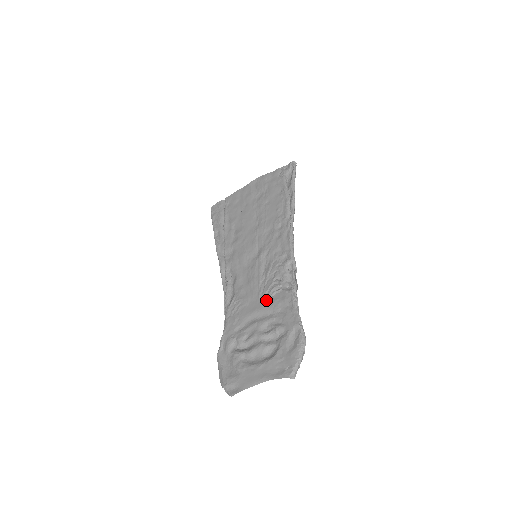
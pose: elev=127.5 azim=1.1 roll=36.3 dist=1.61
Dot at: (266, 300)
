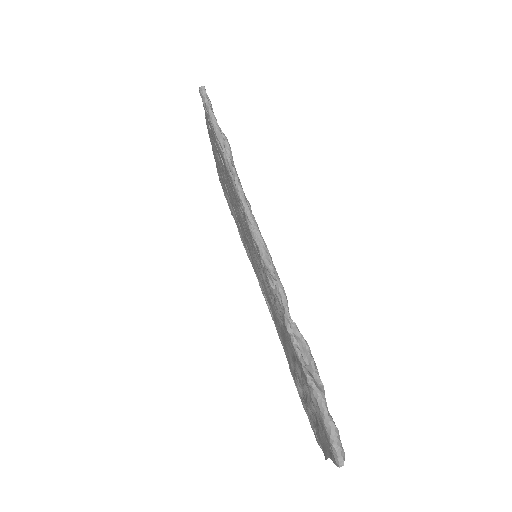
Dot at: (283, 331)
